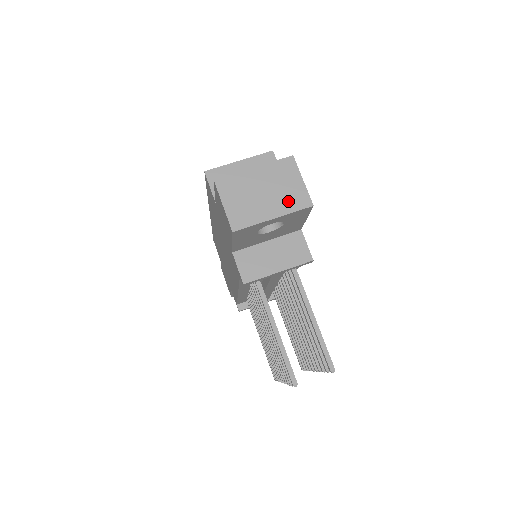
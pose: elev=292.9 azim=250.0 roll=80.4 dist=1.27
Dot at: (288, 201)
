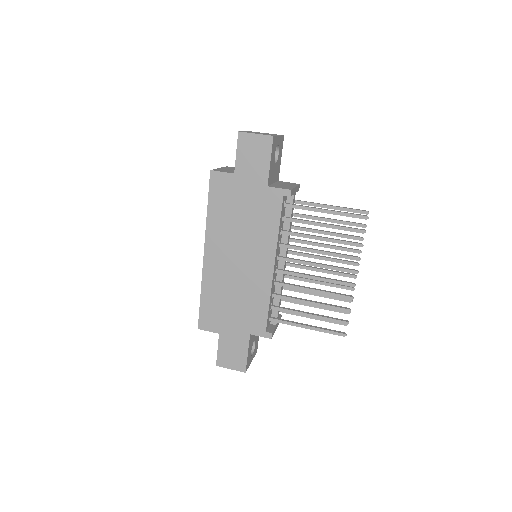
Dot at: occluded
